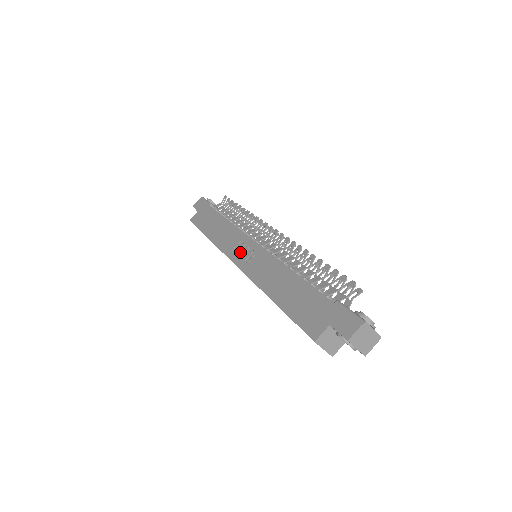
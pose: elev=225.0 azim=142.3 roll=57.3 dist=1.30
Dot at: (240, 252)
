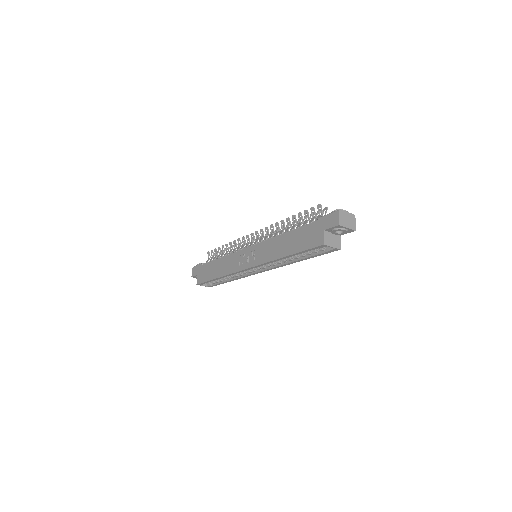
Dot at: (245, 261)
